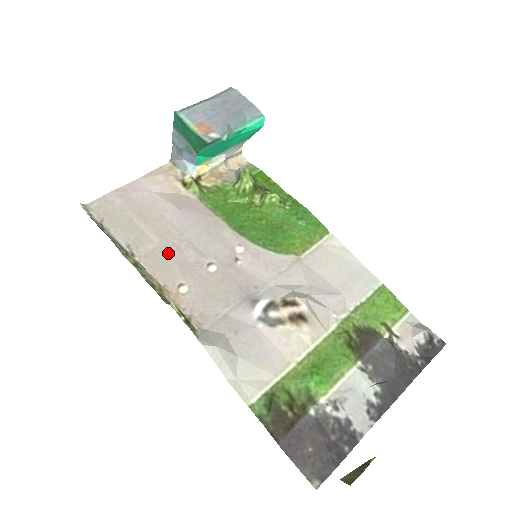
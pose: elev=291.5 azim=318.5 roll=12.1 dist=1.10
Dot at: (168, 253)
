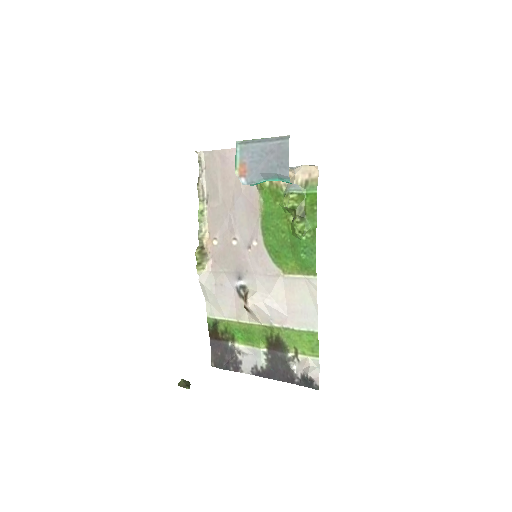
Dot at: (221, 215)
